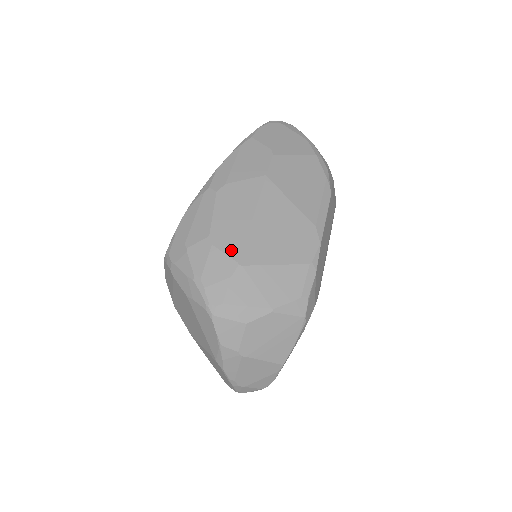
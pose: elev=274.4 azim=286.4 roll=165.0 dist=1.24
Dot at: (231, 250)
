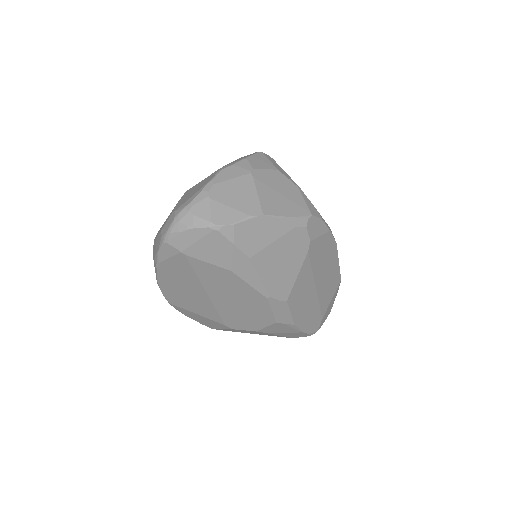
Dot at: occluded
